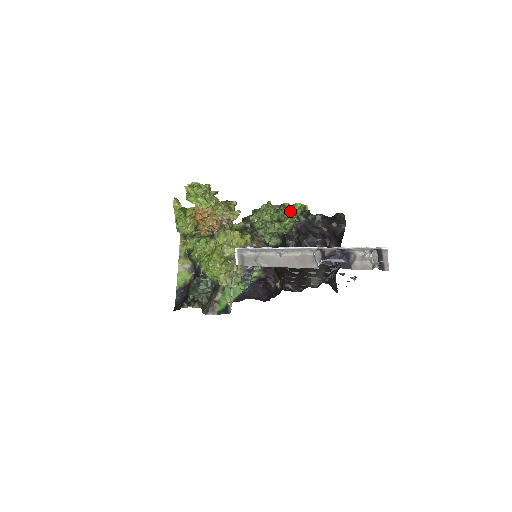
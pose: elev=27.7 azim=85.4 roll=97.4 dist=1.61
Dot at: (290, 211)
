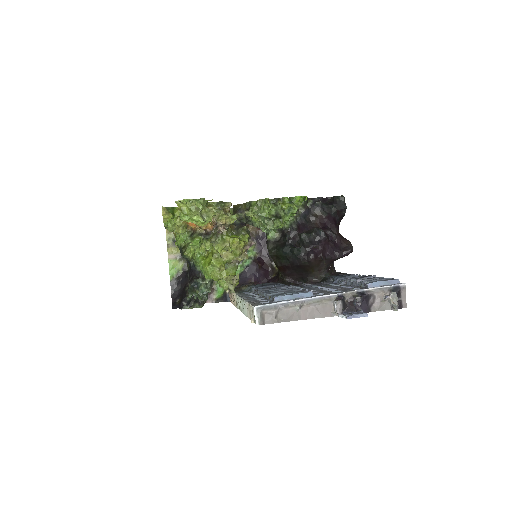
Dot at: (290, 207)
